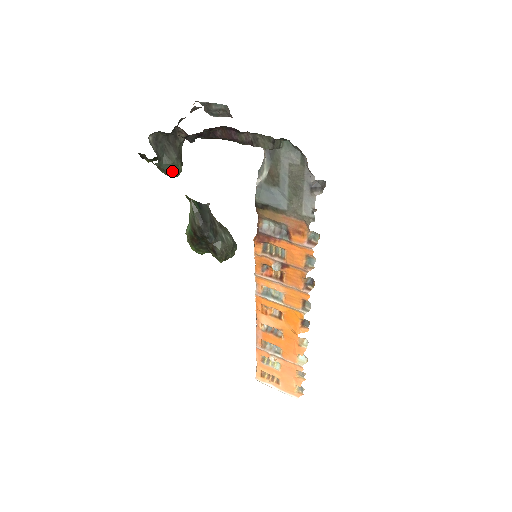
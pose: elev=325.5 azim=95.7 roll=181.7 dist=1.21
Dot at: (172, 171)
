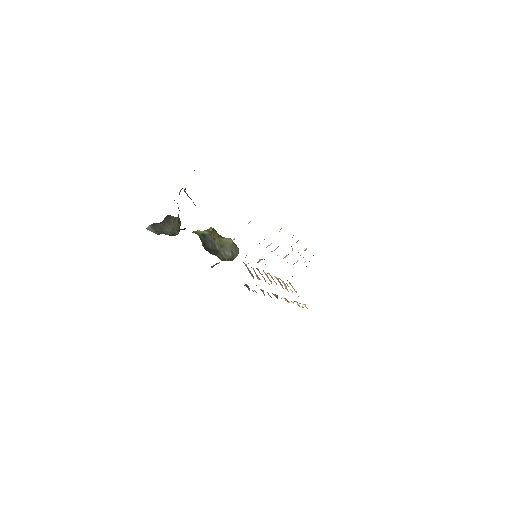
Dot at: occluded
